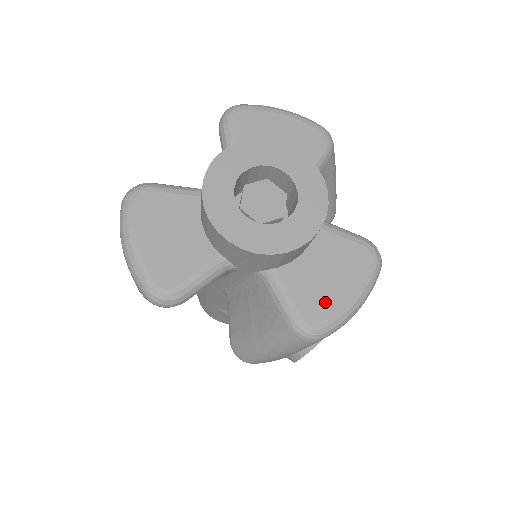
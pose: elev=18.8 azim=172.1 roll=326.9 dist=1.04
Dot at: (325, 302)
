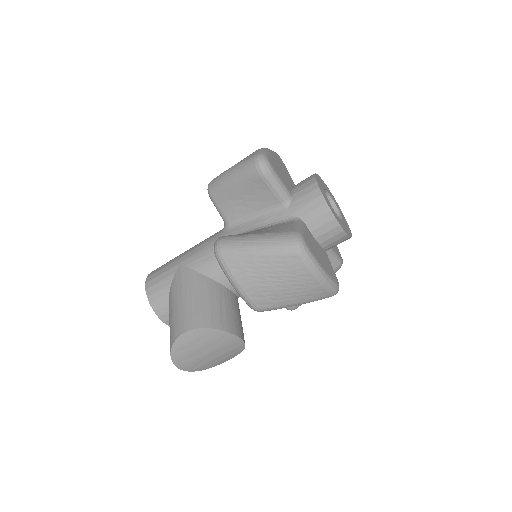
Dot at: (314, 251)
